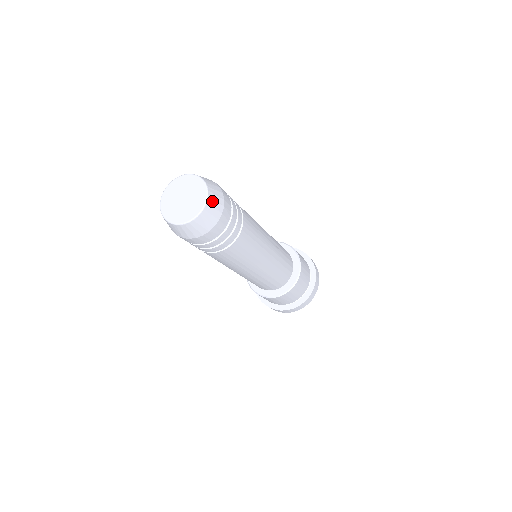
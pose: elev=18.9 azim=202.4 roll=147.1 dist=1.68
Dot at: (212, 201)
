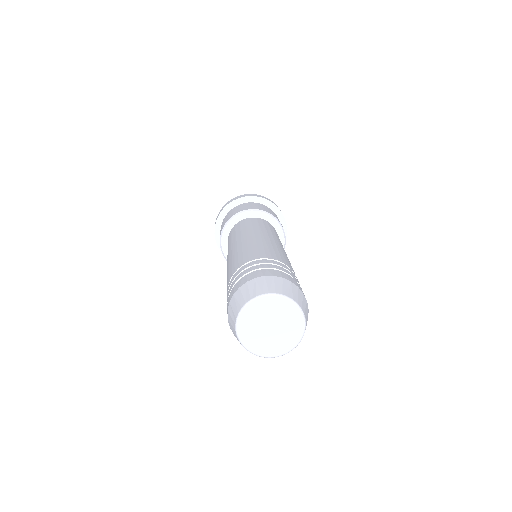
Dot at: (306, 320)
